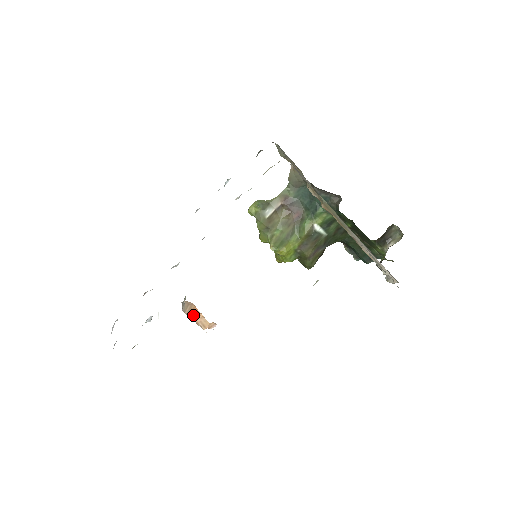
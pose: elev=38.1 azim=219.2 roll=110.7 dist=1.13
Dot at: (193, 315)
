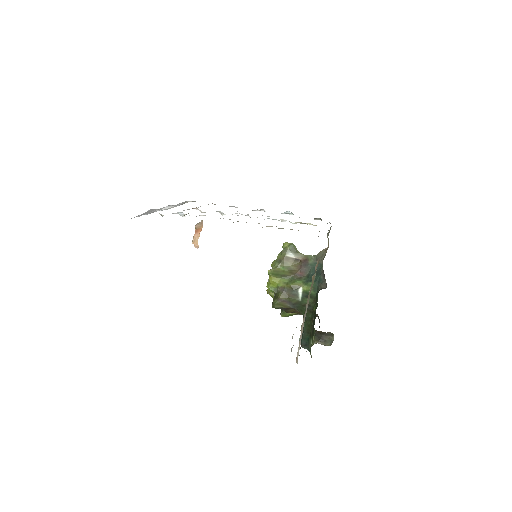
Dot at: (197, 231)
